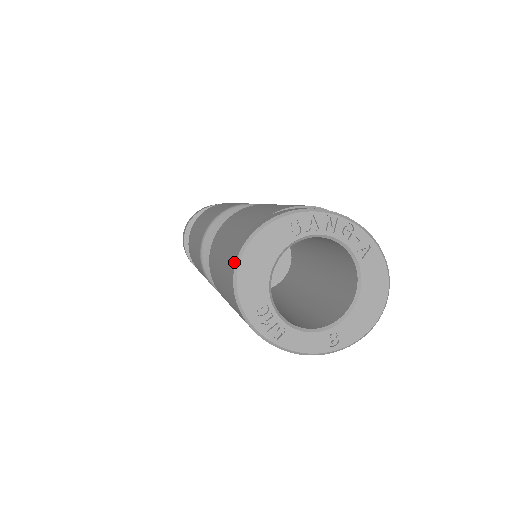
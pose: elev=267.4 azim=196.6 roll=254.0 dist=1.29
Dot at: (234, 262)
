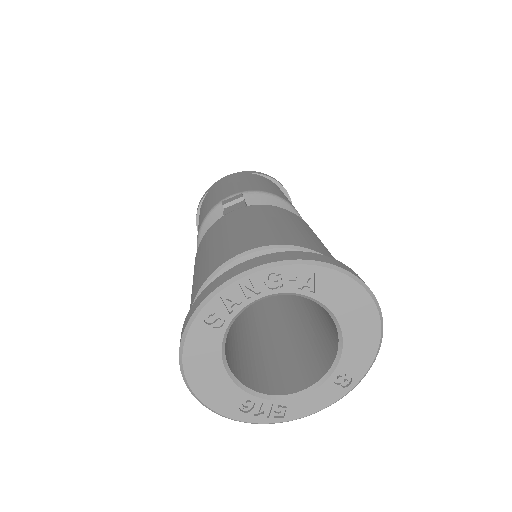
Dot at: (187, 384)
